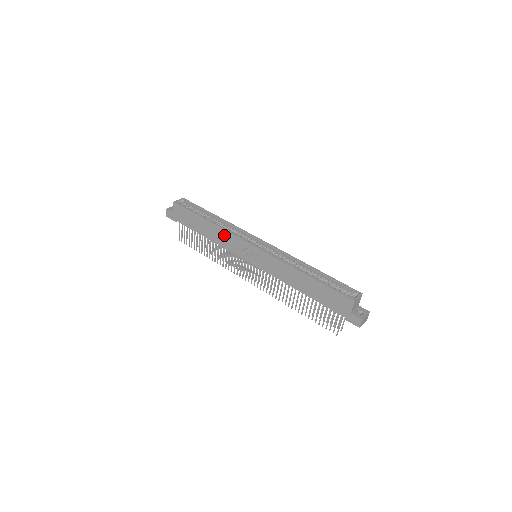
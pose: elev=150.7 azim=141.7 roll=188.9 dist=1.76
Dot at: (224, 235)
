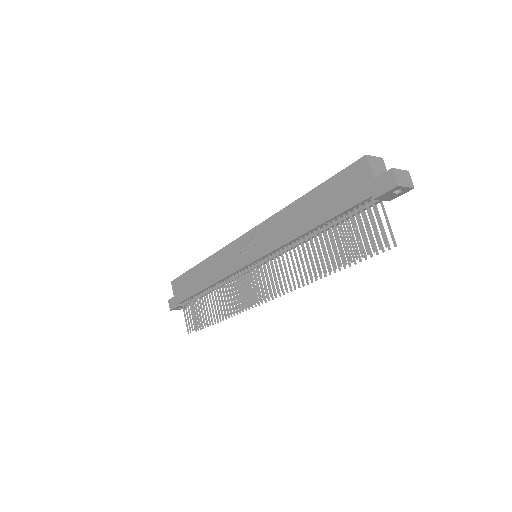
Dot at: (216, 261)
